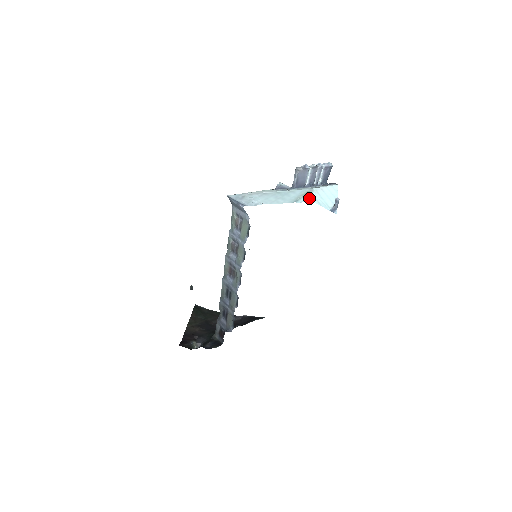
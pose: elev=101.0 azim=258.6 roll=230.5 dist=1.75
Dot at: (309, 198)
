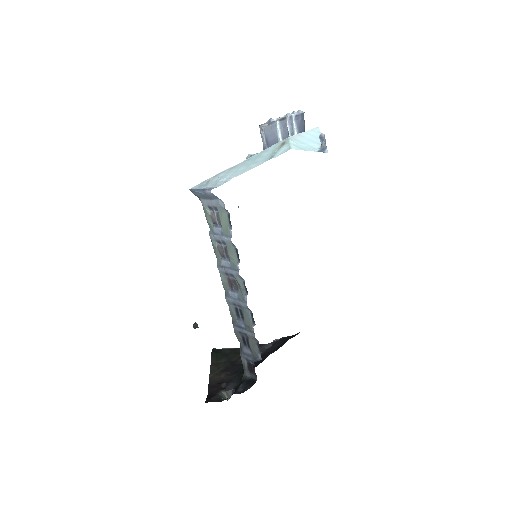
Dot at: (286, 147)
